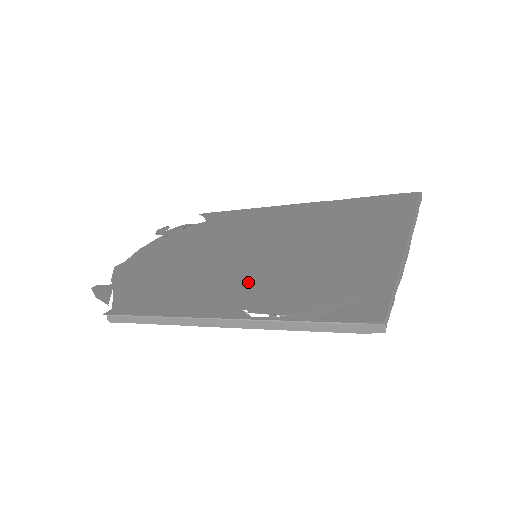
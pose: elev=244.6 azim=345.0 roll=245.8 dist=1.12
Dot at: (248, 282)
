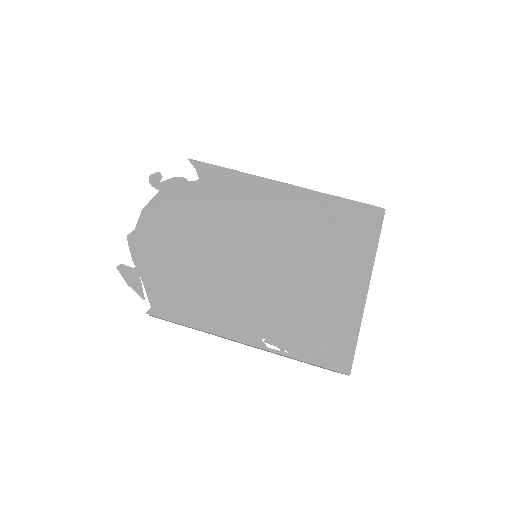
Dot at: (259, 303)
